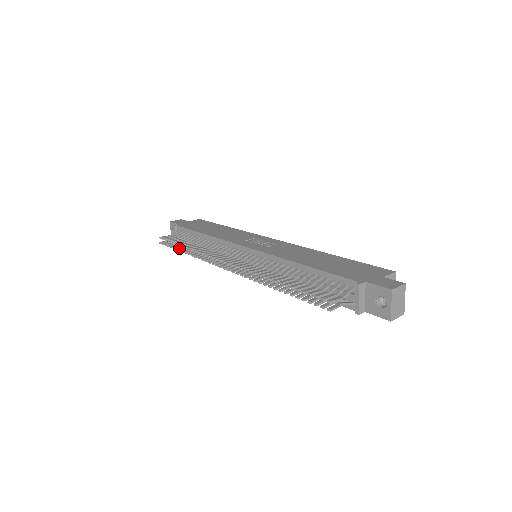
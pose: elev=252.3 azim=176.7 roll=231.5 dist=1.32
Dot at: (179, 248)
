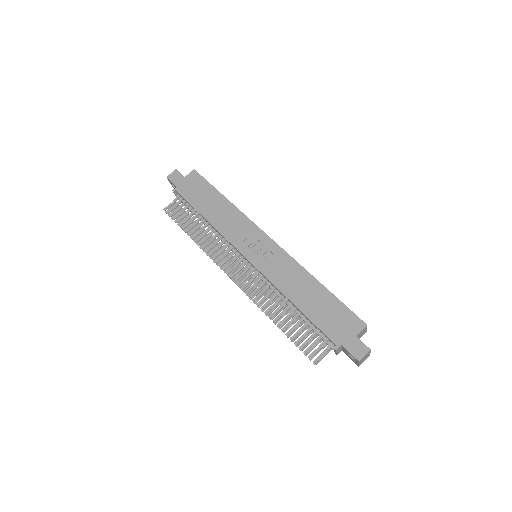
Dot at: occluded
